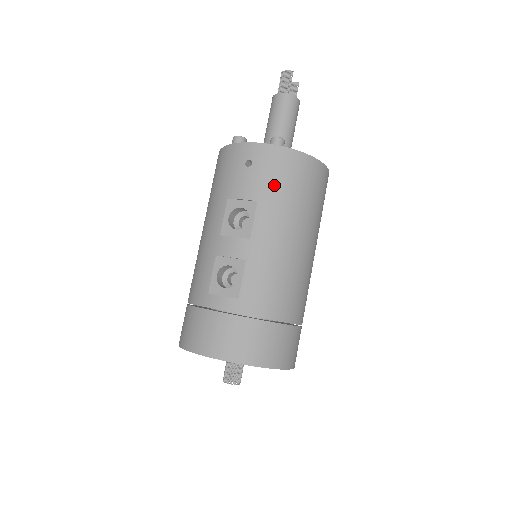
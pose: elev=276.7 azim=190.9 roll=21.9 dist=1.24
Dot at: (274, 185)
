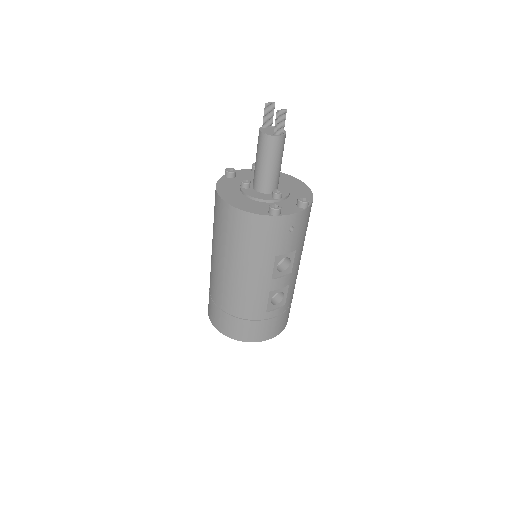
Dot at: (304, 233)
